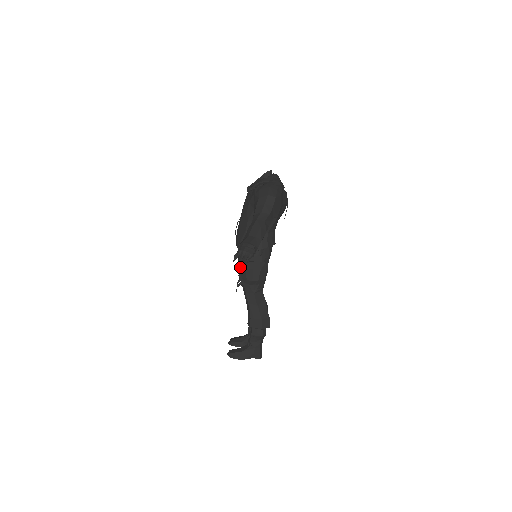
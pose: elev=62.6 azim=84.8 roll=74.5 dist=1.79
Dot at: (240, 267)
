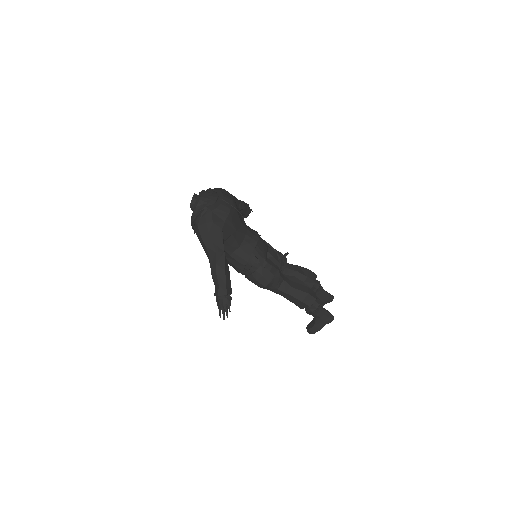
Dot at: occluded
